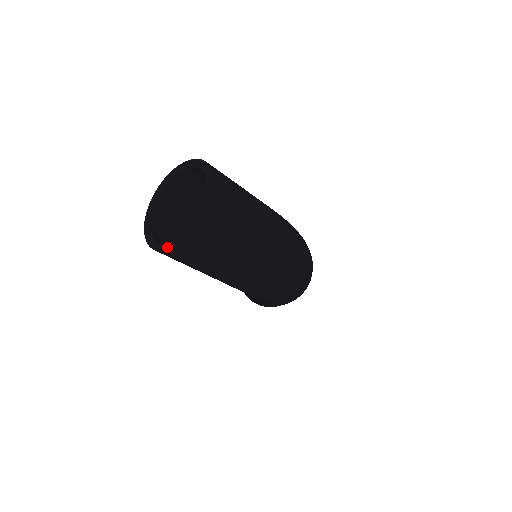
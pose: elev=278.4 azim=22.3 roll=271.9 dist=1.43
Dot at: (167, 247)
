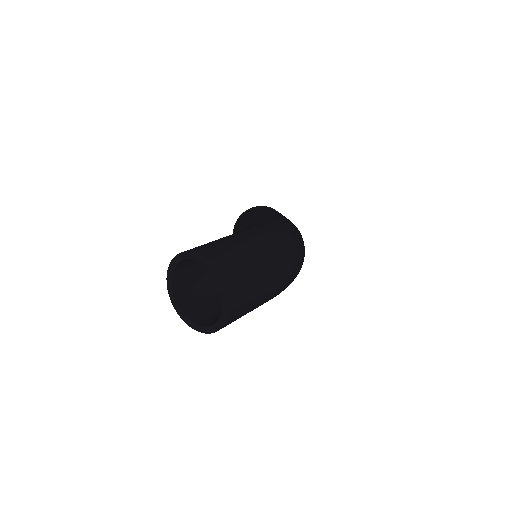
Dot at: (211, 330)
